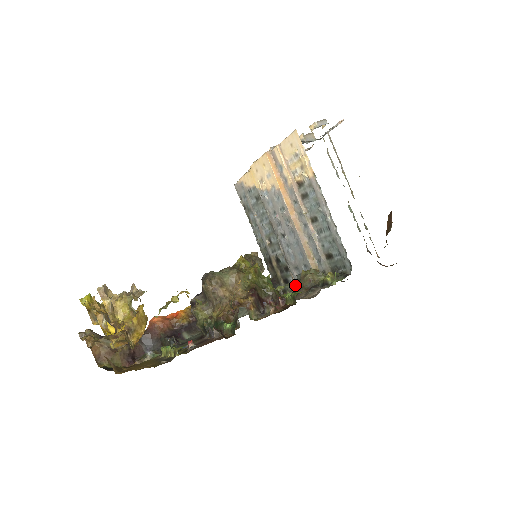
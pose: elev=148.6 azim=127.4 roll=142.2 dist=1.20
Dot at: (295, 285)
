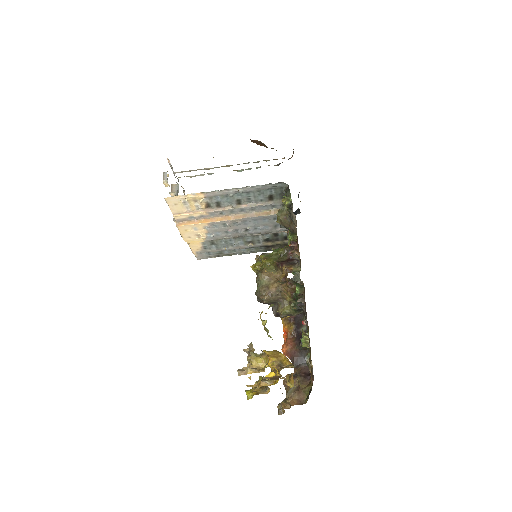
Dot at: occluded
